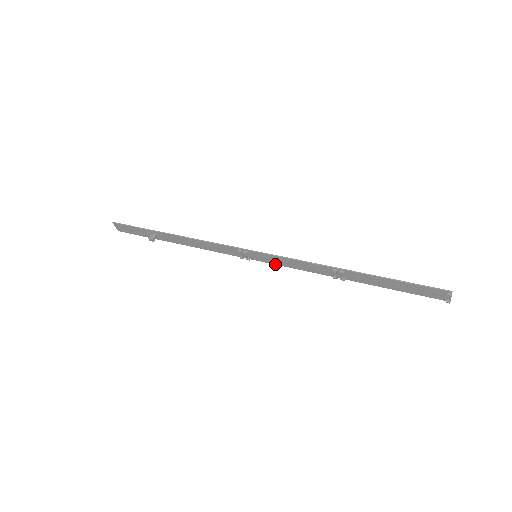
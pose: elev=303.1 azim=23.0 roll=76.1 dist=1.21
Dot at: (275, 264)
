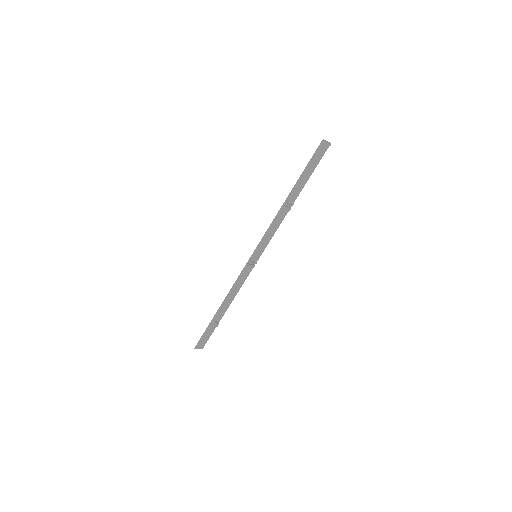
Dot at: occluded
